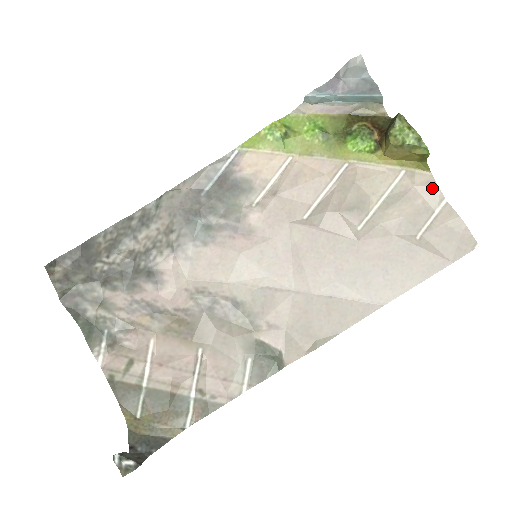
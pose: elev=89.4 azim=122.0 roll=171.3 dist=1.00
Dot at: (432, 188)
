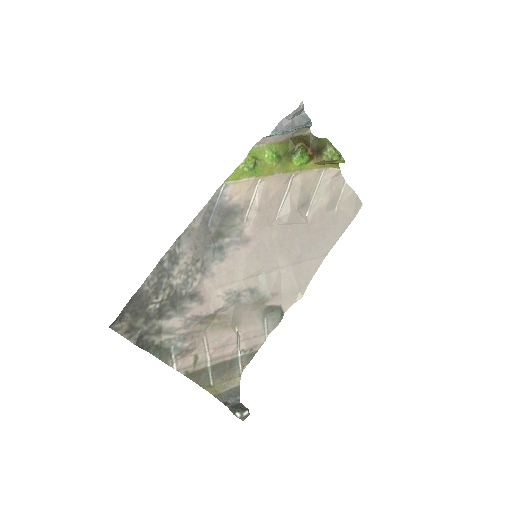
Dot at: (339, 177)
